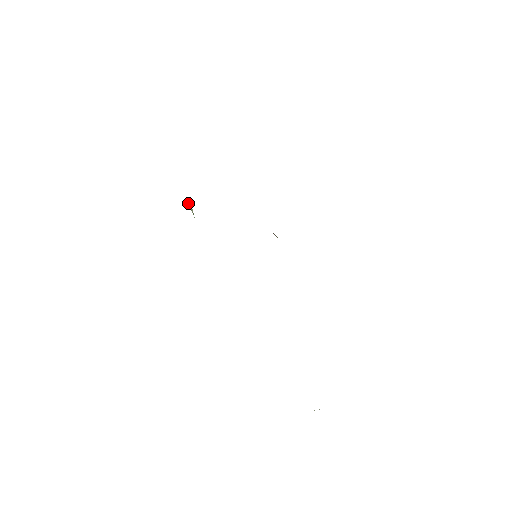
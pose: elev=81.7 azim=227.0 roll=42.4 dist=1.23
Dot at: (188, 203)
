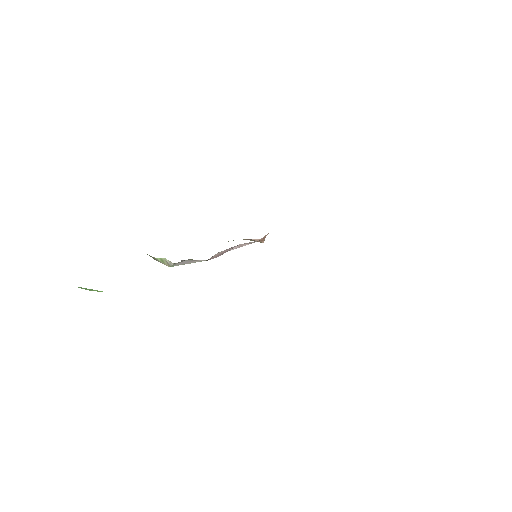
Dot at: (156, 258)
